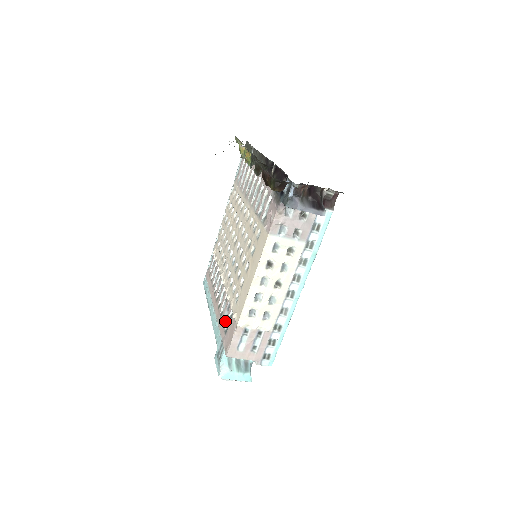
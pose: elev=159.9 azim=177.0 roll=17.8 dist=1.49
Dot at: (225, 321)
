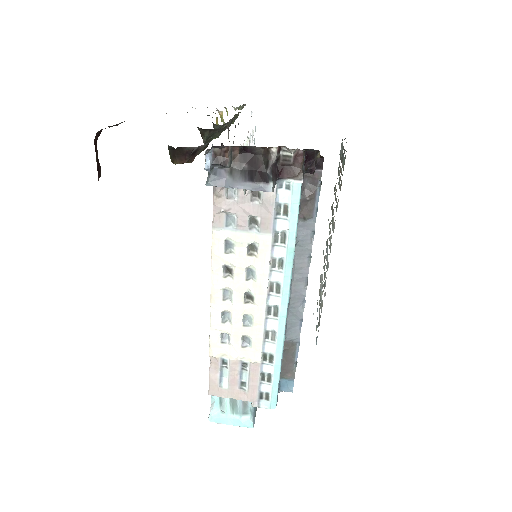
Dot at: occluded
